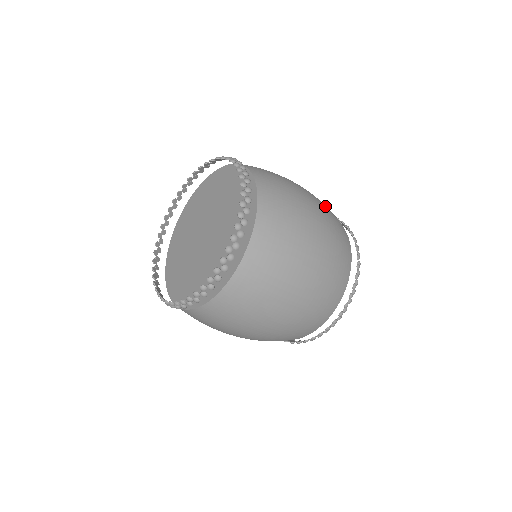
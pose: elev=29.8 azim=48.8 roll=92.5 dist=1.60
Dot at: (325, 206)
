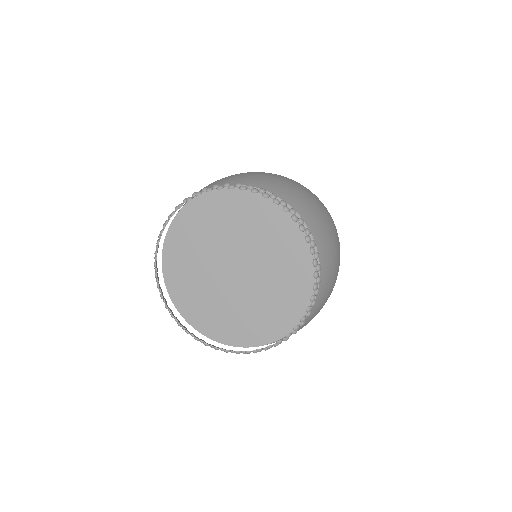
Dot at: occluded
